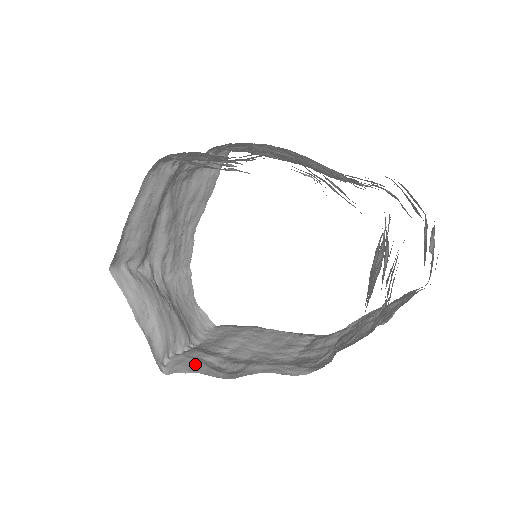
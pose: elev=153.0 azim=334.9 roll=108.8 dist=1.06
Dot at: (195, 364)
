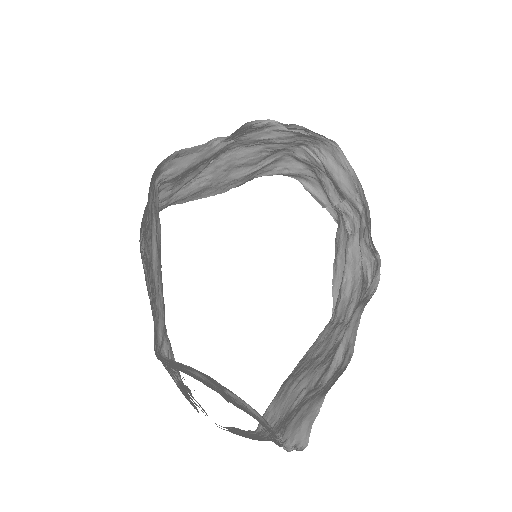
Dot at: (313, 399)
